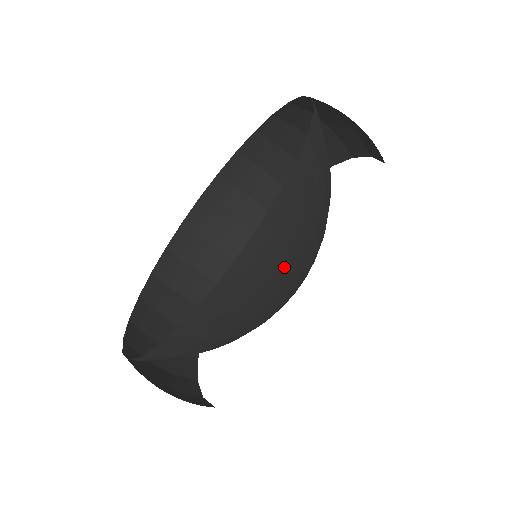
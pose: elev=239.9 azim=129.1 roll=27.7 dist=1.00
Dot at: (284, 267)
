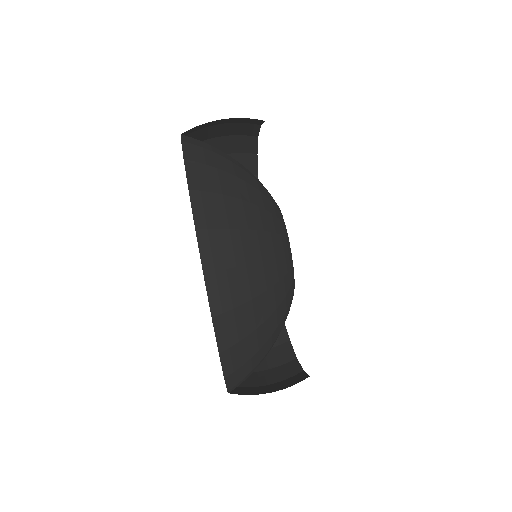
Dot at: (240, 211)
